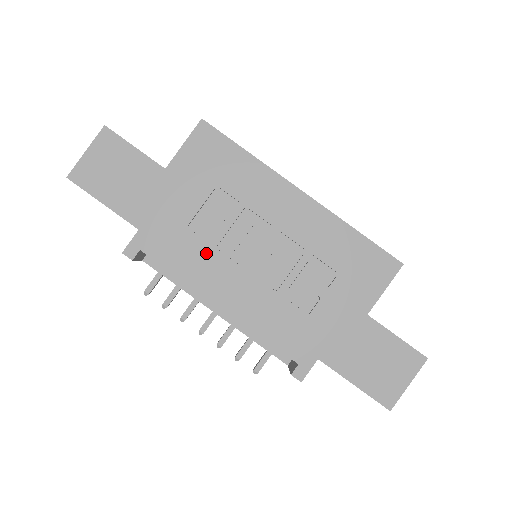
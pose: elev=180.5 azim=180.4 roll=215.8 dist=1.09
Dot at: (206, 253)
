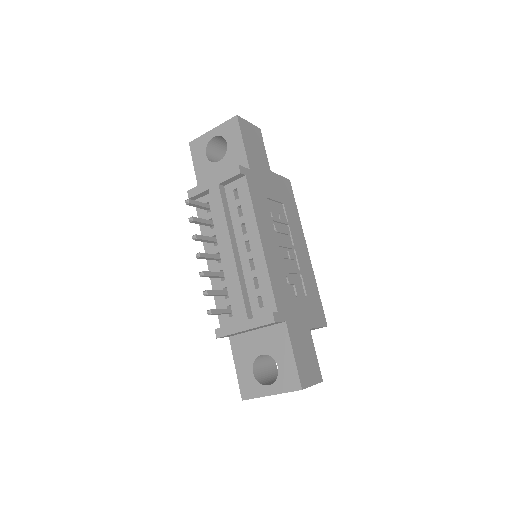
Dot at: (268, 216)
